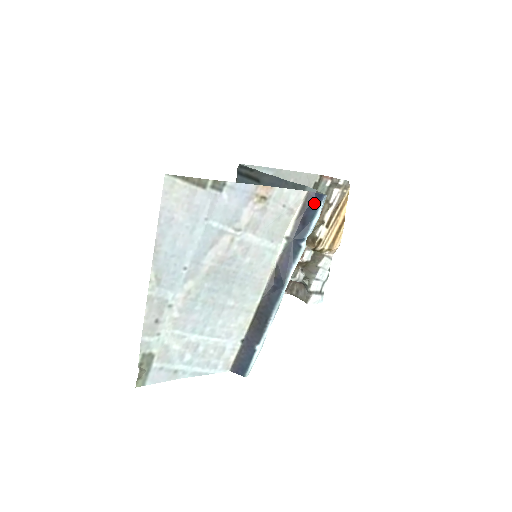
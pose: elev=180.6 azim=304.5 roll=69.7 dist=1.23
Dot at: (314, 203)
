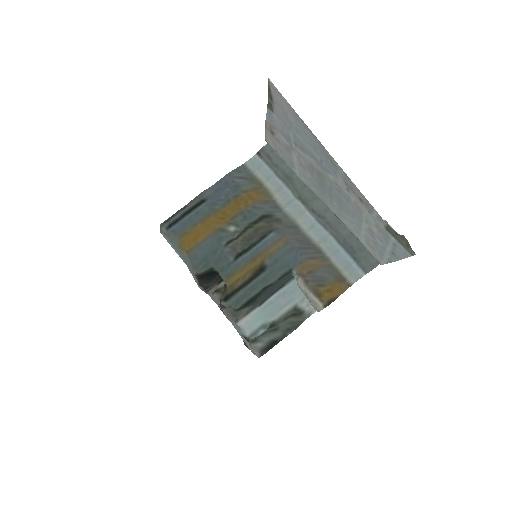
Dot at: occluded
